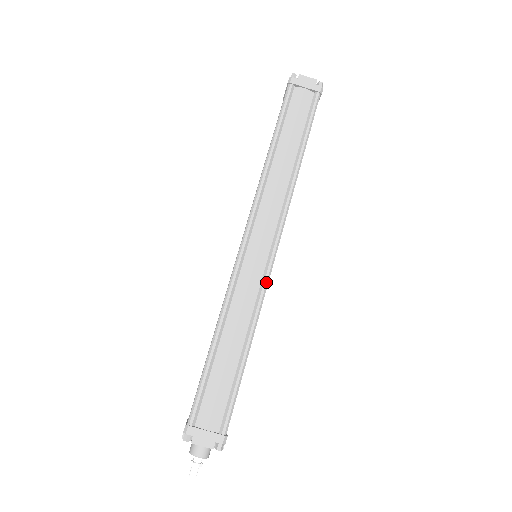
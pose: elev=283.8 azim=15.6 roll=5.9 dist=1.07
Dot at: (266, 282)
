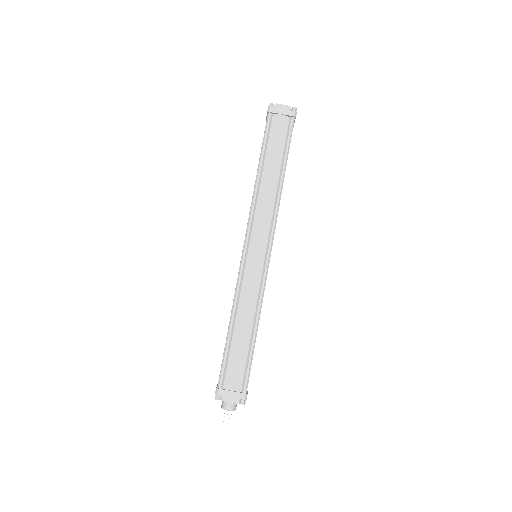
Dot at: (265, 277)
